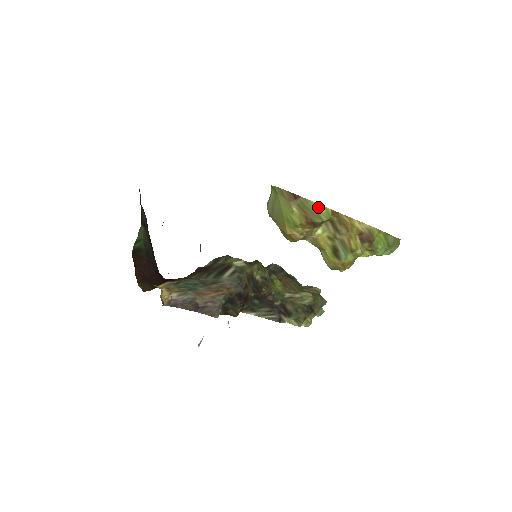
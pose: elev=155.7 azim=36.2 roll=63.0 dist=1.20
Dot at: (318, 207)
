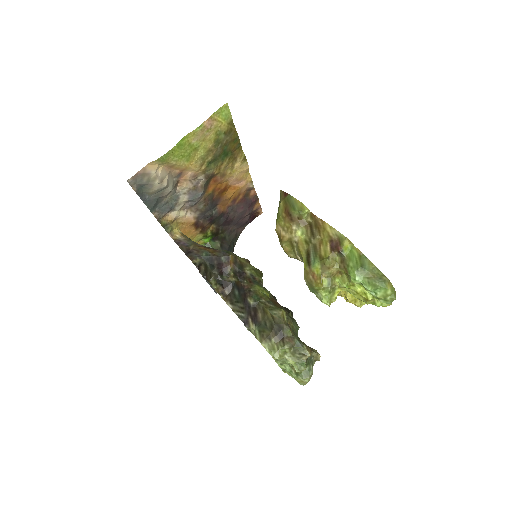
Dot at: (297, 202)
